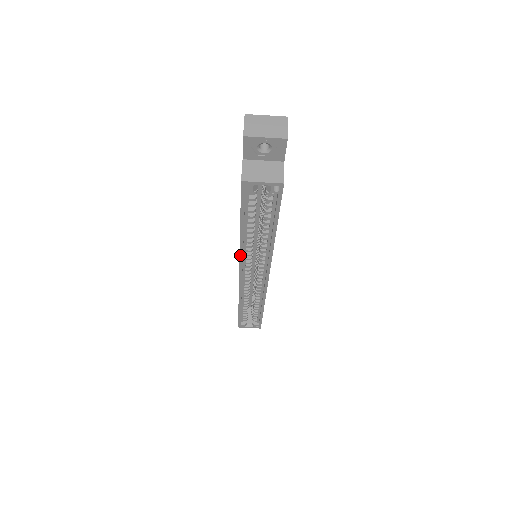
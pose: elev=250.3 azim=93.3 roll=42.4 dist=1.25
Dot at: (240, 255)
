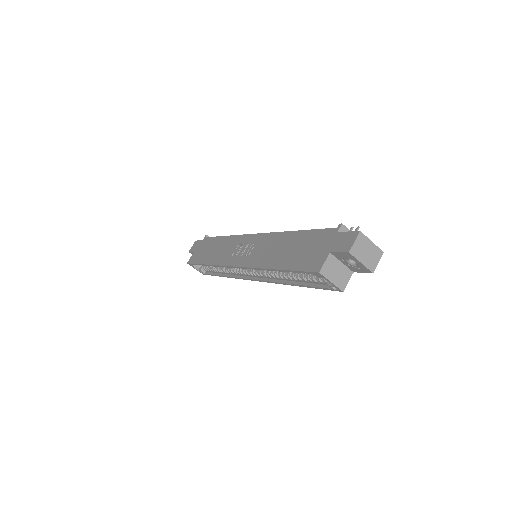
Dot at: (255, 268)
